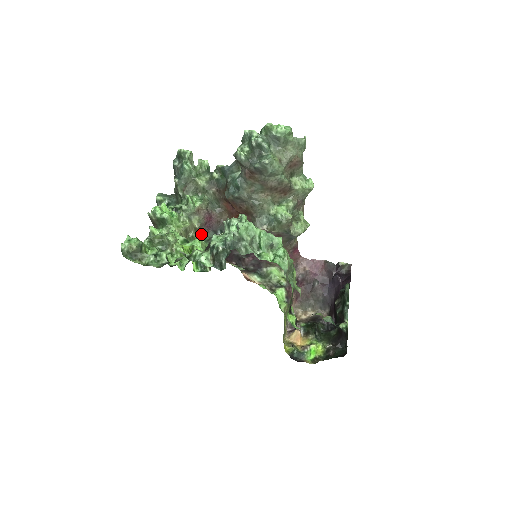
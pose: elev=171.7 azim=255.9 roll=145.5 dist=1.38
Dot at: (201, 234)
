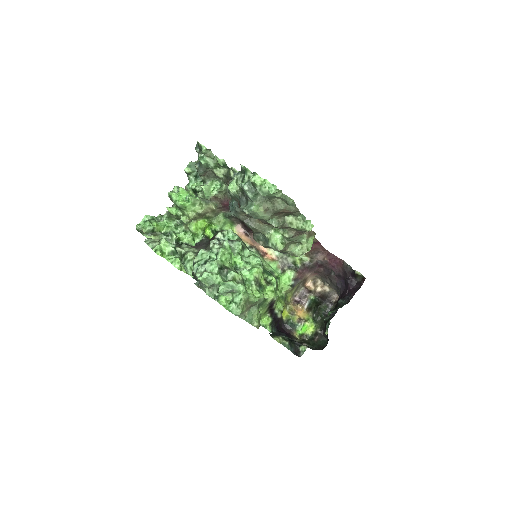
Dot at: (221, 212)
